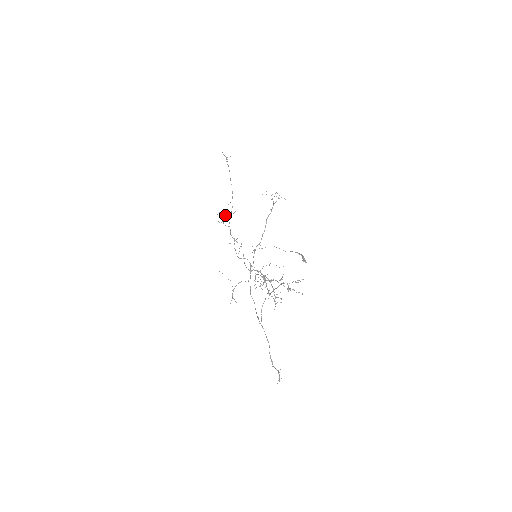
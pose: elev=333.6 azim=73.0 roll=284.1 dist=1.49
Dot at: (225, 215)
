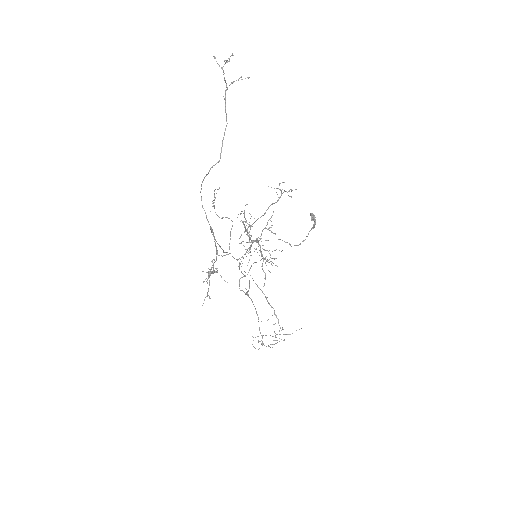
Dot at: (266, 346)
